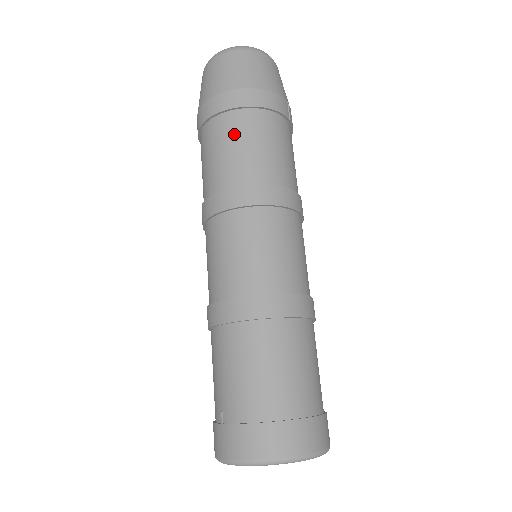
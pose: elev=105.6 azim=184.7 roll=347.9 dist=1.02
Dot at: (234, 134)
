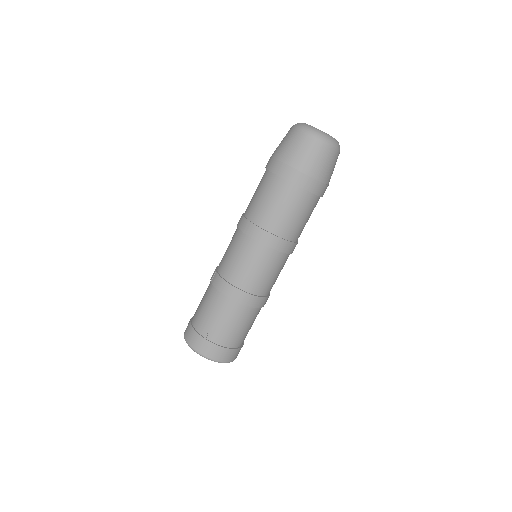
Dot at: (298, 206)
